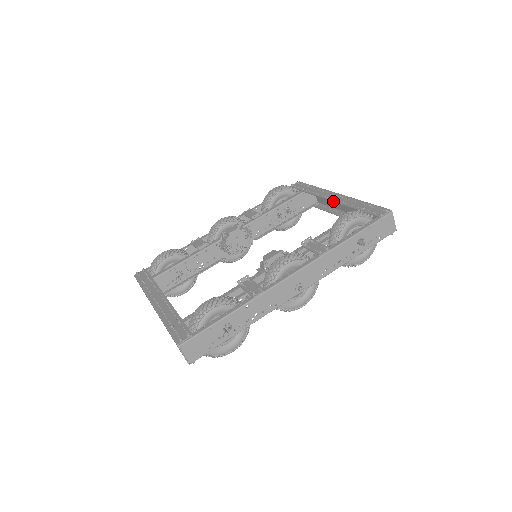
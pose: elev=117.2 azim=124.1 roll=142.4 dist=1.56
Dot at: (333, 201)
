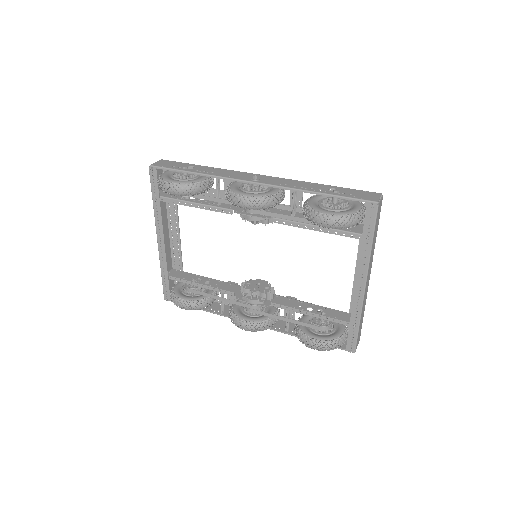
Dot at: (356, 262)
